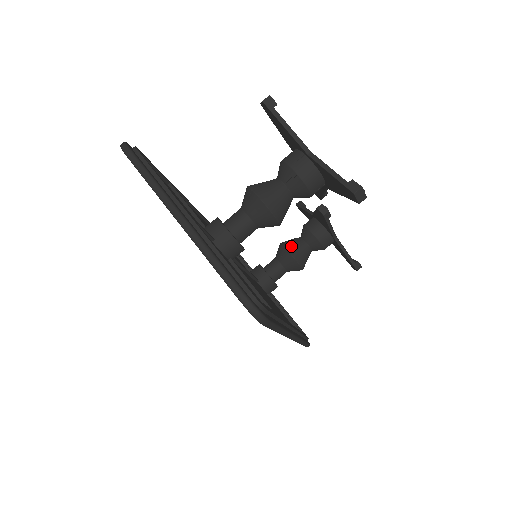
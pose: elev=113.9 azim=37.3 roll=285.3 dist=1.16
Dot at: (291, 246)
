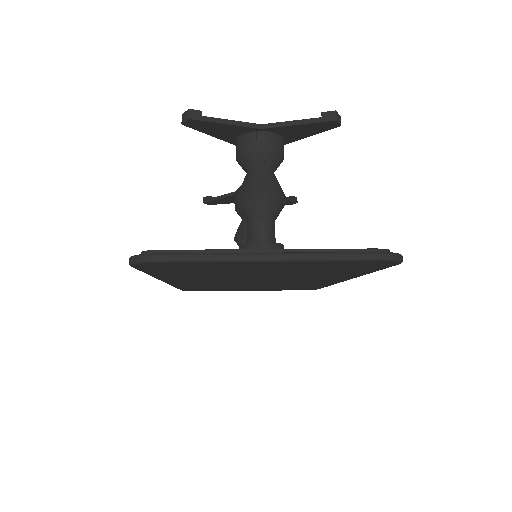
Dot at: occluded
